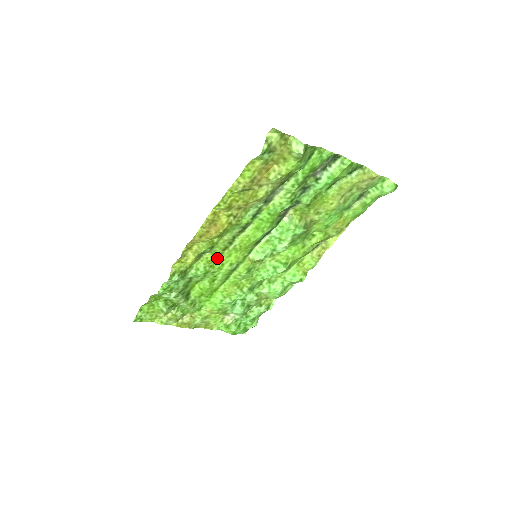
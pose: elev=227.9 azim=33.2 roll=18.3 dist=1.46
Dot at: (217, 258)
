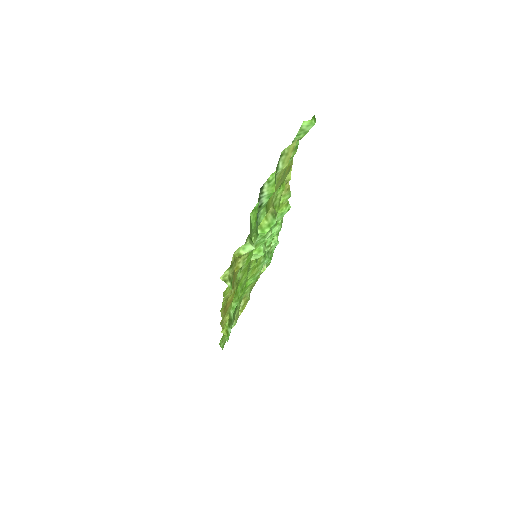
Dot at: (236, 290)
